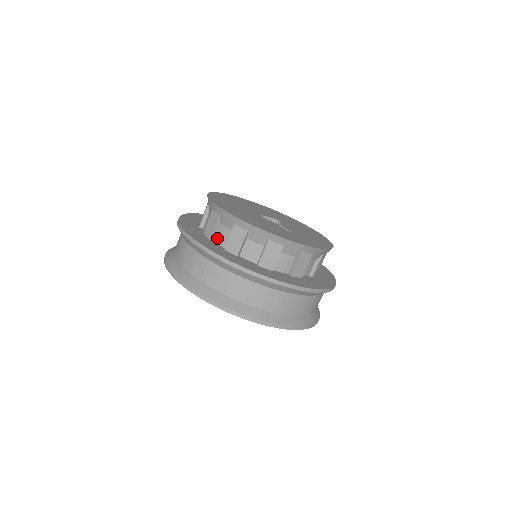
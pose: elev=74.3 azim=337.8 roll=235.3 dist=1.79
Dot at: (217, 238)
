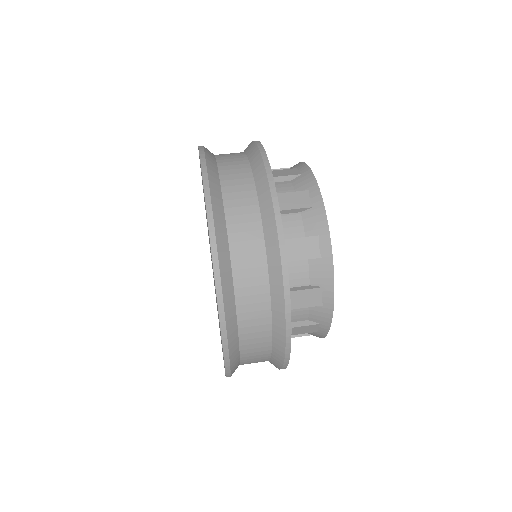
Dot at: occluded
